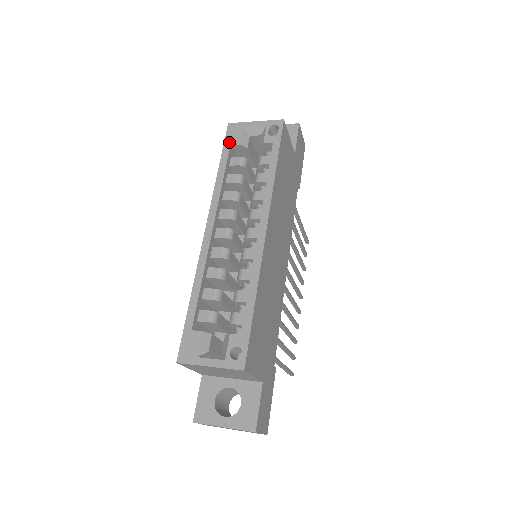
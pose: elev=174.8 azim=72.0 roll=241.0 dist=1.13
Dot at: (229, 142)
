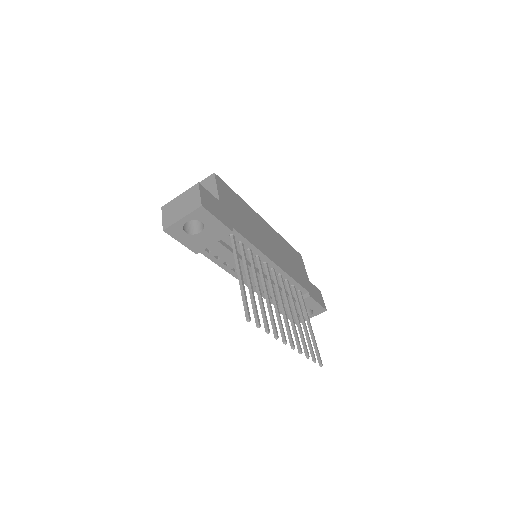
Dot at: occluded
